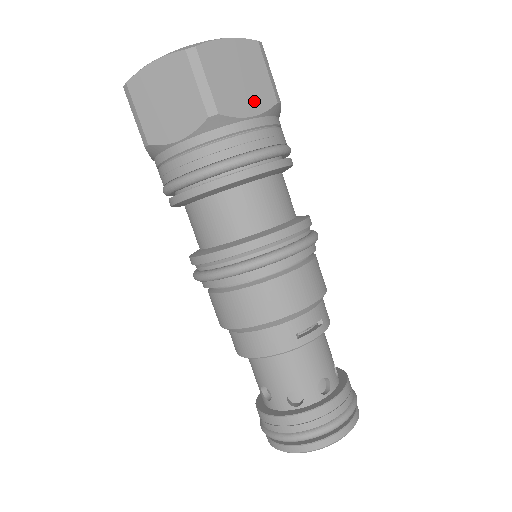
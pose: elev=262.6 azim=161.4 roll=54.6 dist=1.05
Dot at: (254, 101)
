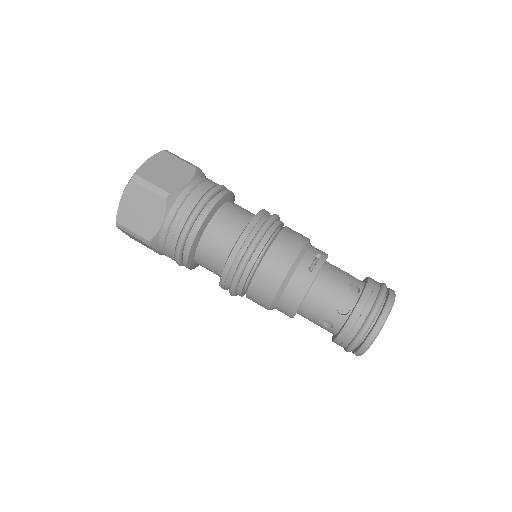
Dot at: (183, 176)
